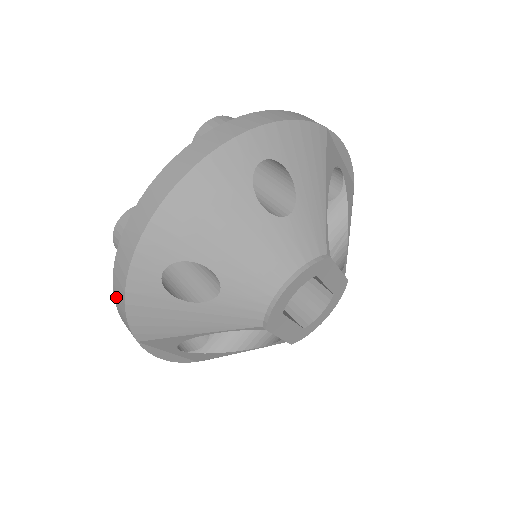
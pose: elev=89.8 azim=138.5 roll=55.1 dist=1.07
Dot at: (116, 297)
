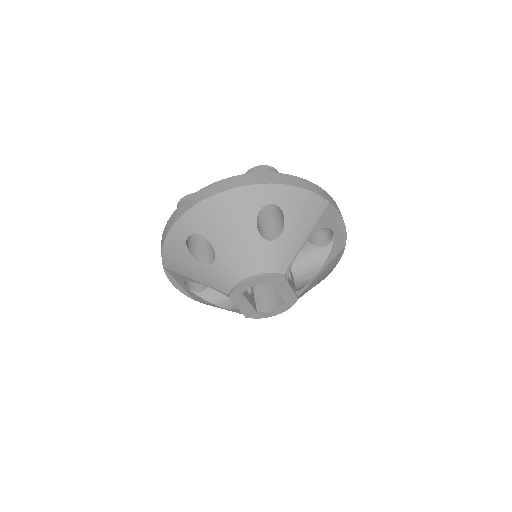
Dot at: (163, 236)
